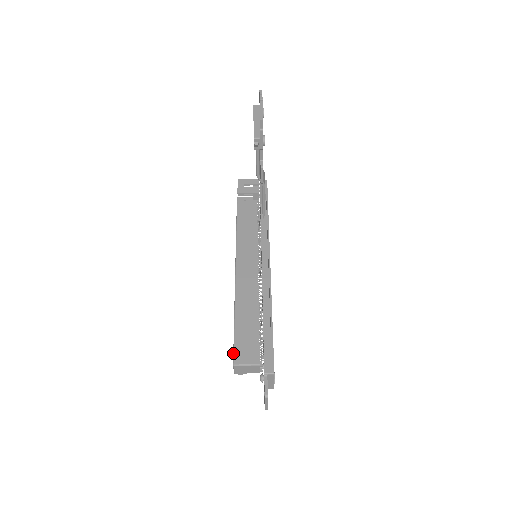
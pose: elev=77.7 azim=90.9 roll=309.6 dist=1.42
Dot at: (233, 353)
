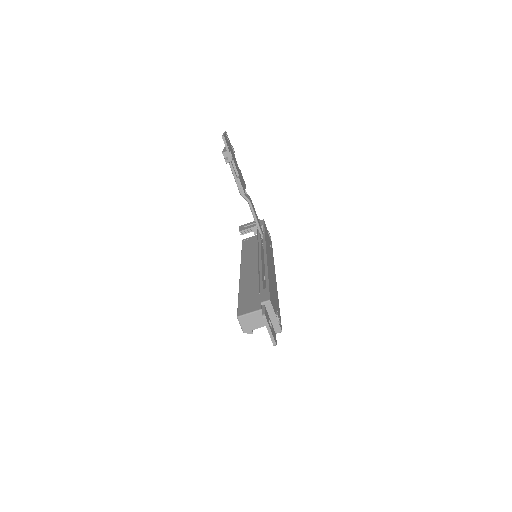
Dot at: (237, 311)
